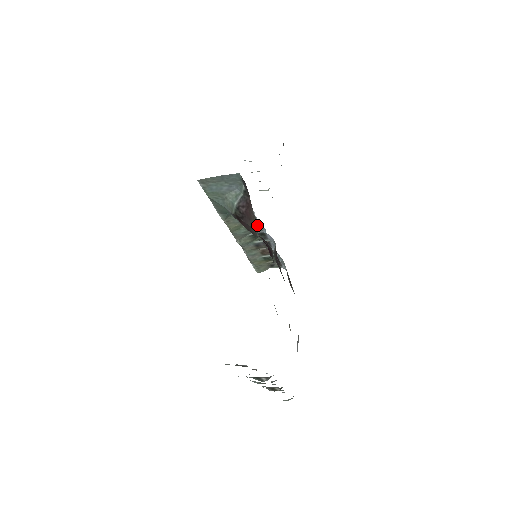
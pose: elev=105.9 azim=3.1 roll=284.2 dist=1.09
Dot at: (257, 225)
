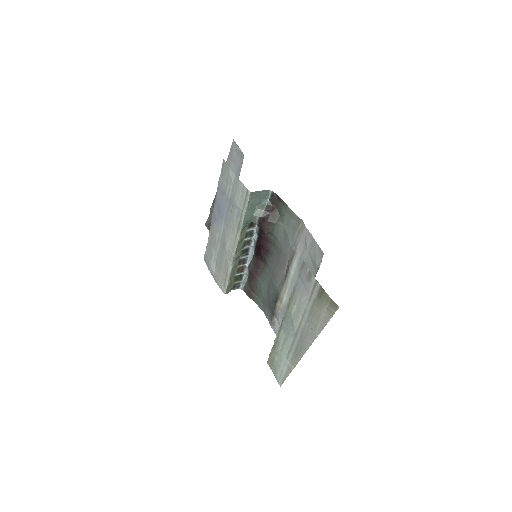
Dot at: (249, 241)
